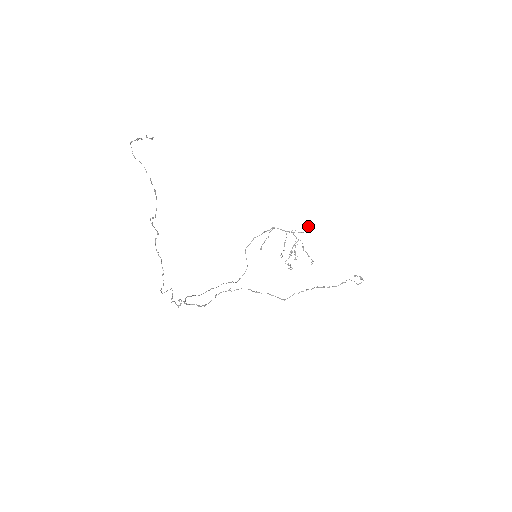
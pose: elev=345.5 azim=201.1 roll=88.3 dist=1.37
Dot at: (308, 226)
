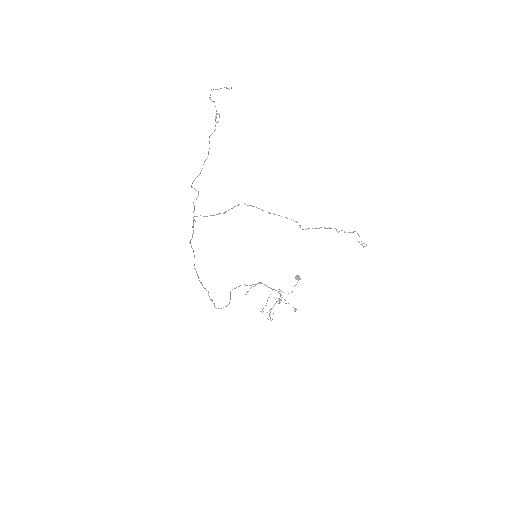
Dot at: (297, 277)
